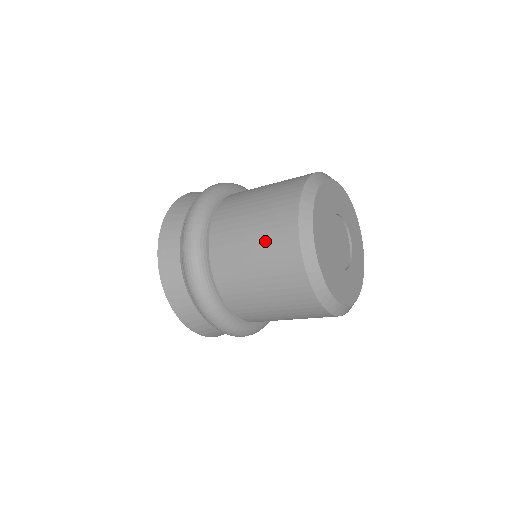
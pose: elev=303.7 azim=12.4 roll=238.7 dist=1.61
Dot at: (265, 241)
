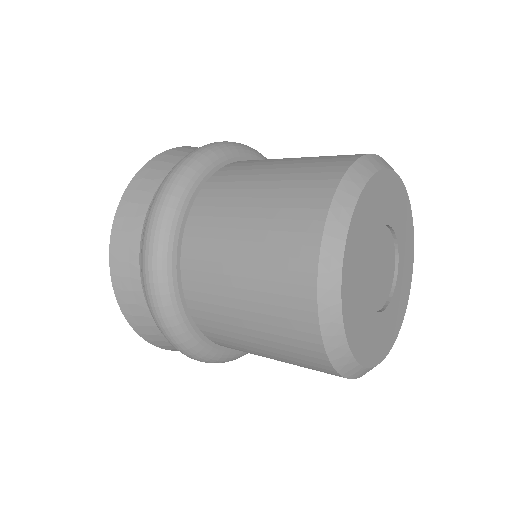
Dot at: (263, 272)
